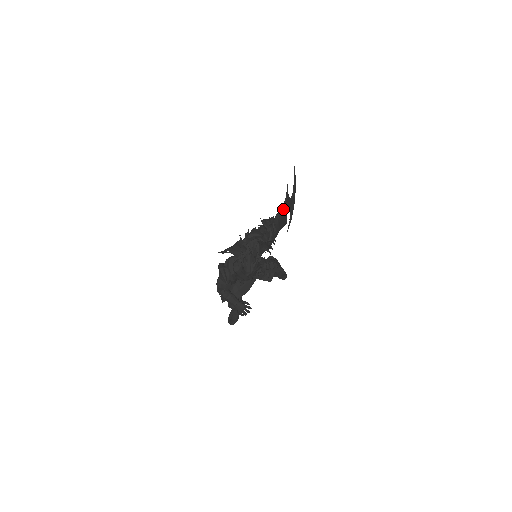
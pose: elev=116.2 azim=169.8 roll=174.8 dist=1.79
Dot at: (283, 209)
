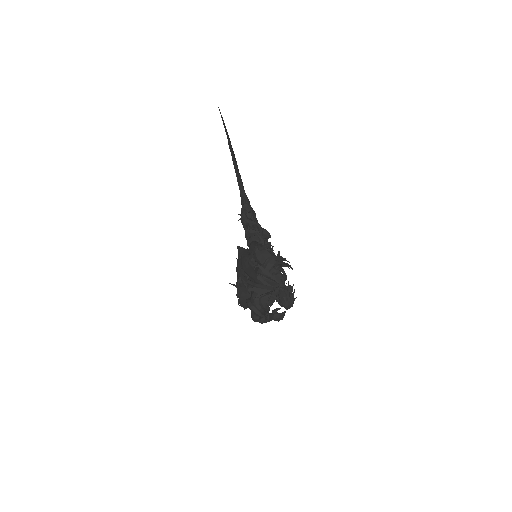
Dot at: (238, 173)
